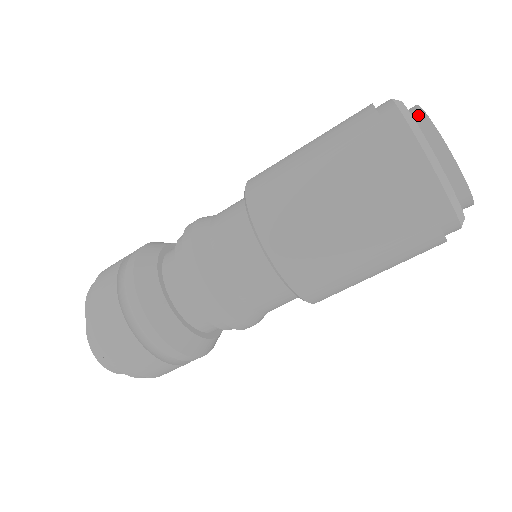
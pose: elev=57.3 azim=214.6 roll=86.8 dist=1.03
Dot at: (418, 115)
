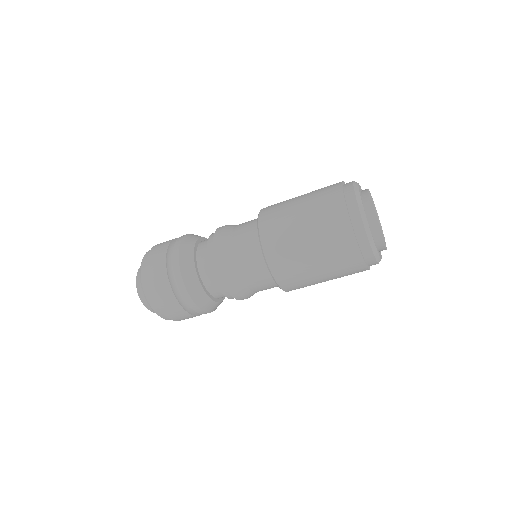
Dot at: (364, 190)
